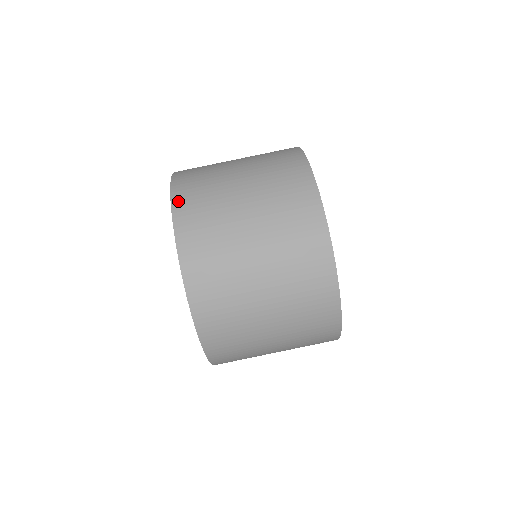
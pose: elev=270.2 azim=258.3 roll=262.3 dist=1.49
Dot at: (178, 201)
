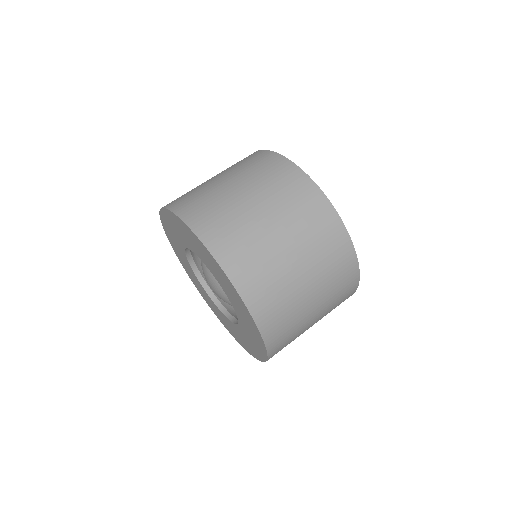
Dot at: occluded
